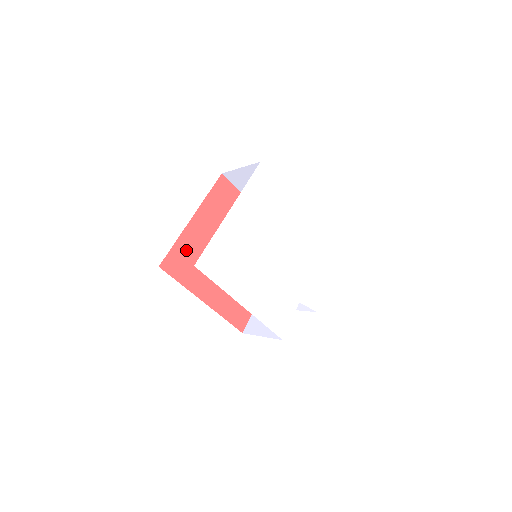
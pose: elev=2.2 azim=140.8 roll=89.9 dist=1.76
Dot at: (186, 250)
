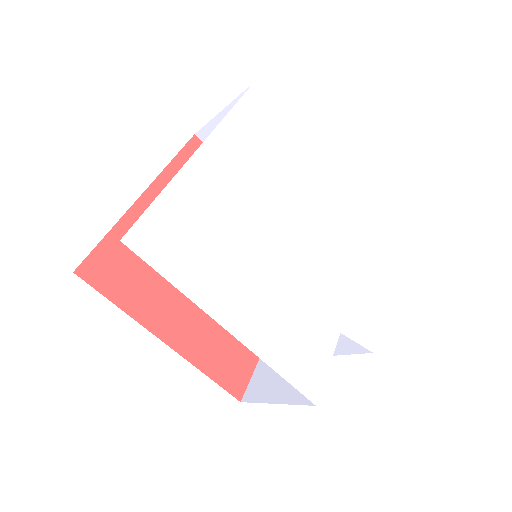
Dot at: occluded
